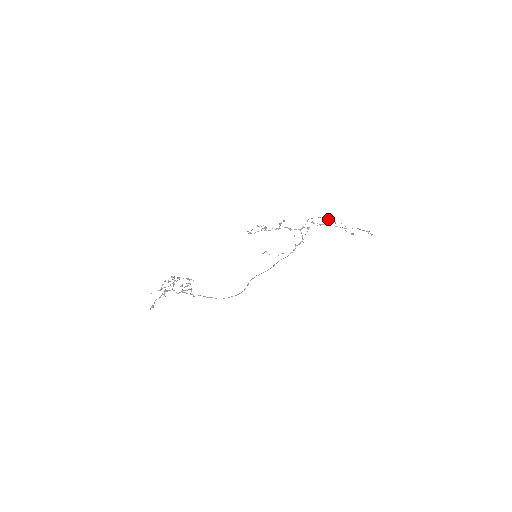
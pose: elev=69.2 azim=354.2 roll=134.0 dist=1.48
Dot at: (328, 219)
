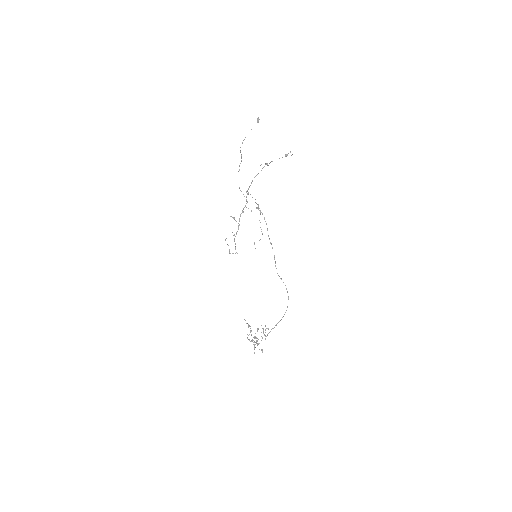
Dot at: (241, 156)
